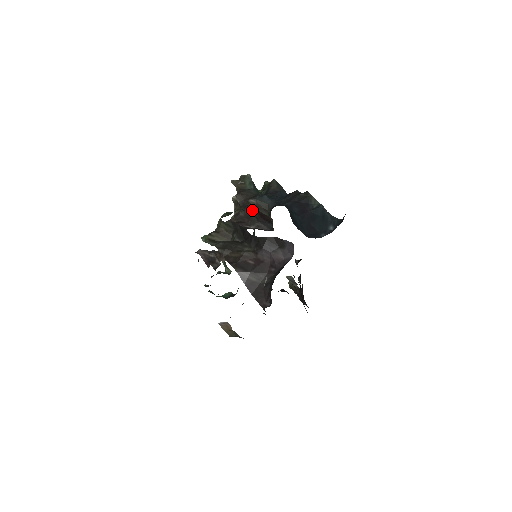
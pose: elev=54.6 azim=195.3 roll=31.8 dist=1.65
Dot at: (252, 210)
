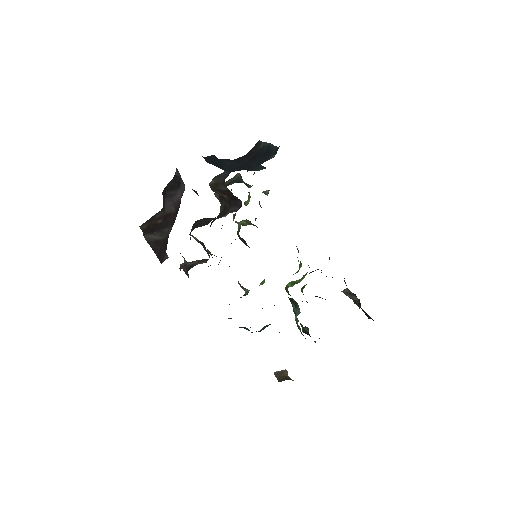
Dot at: (224, 197)
